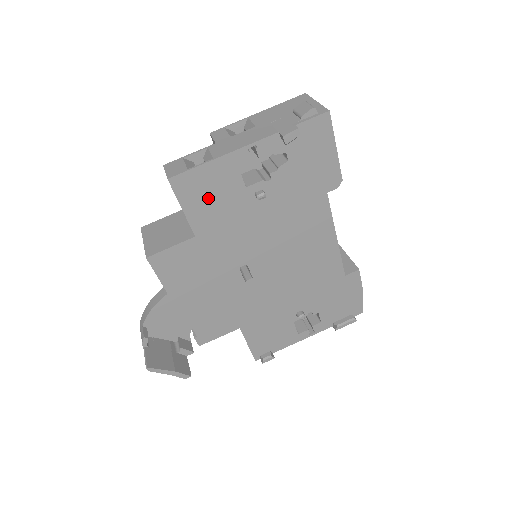
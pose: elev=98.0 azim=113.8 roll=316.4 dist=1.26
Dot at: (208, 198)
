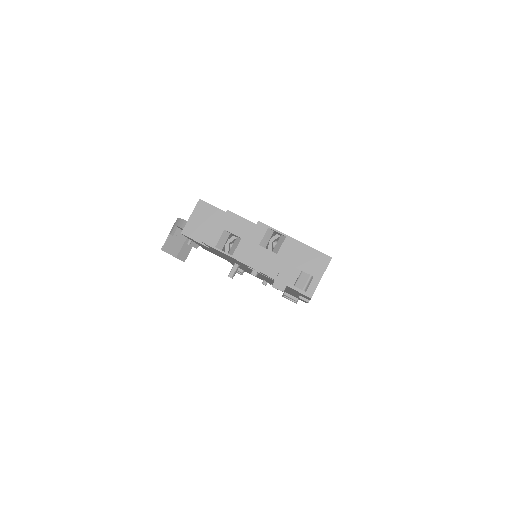
Dot at: occluded
